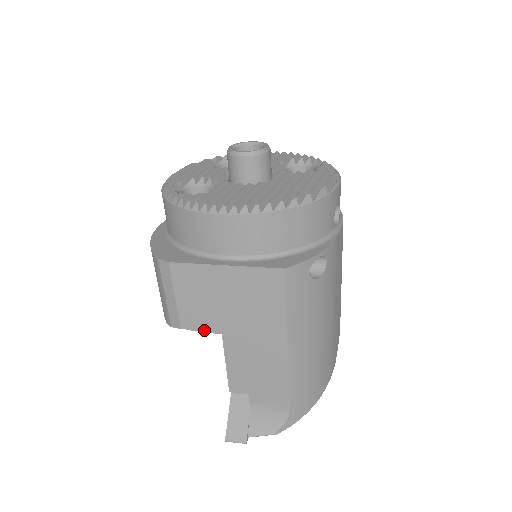
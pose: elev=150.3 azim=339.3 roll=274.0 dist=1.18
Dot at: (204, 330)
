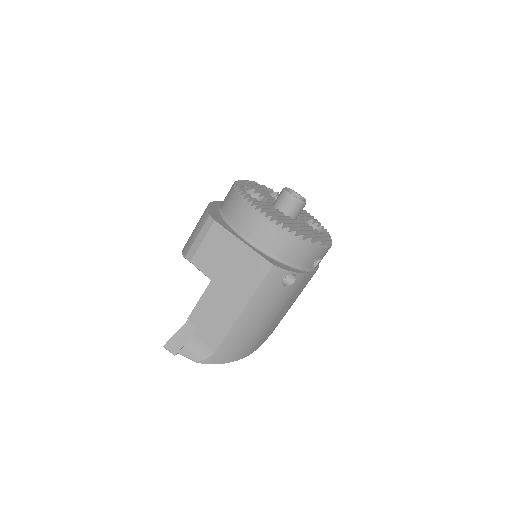
Dot at: (203, 271)
